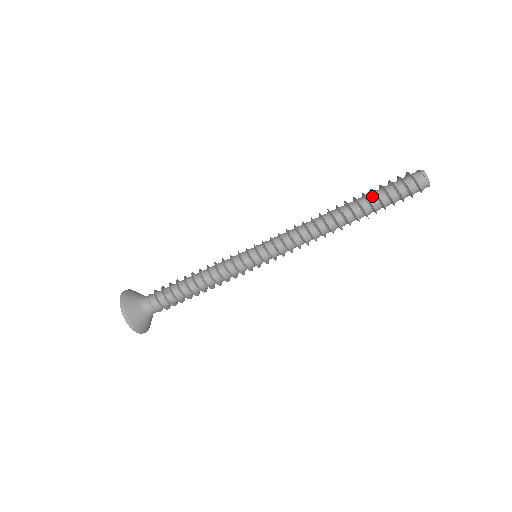
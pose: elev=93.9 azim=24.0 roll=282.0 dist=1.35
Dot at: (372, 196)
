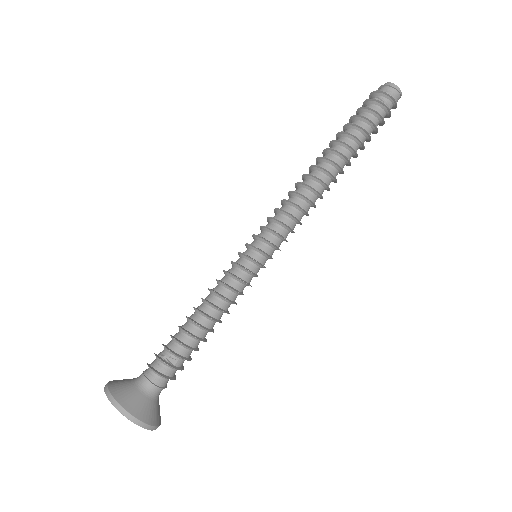
Dot at: (360, 134)
